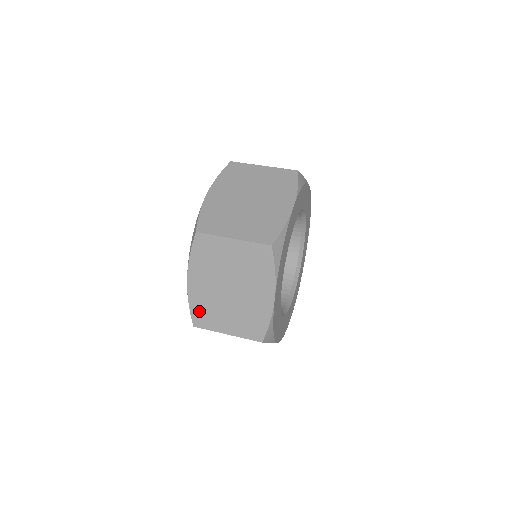
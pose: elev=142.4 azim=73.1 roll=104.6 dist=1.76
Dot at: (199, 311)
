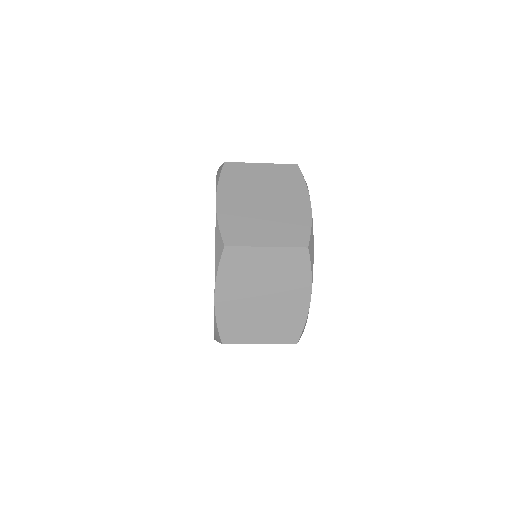
Dot at: (228, 327)
